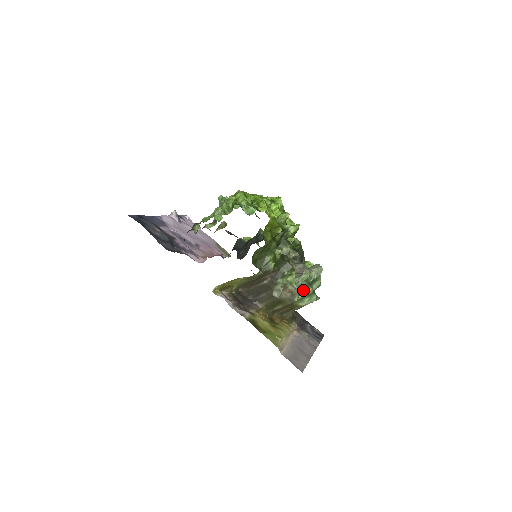
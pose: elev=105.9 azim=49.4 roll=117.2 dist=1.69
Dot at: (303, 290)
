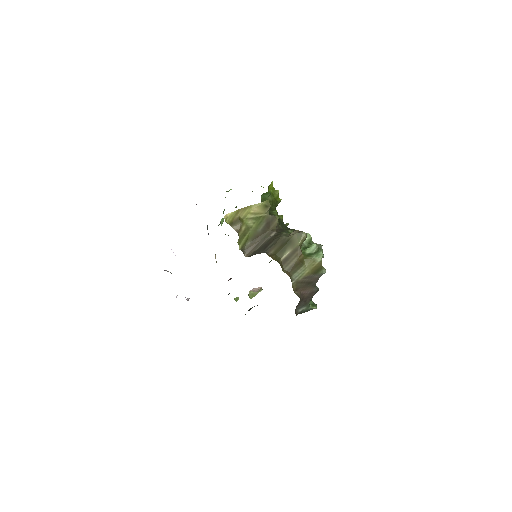
Dot at: (308, 247)
